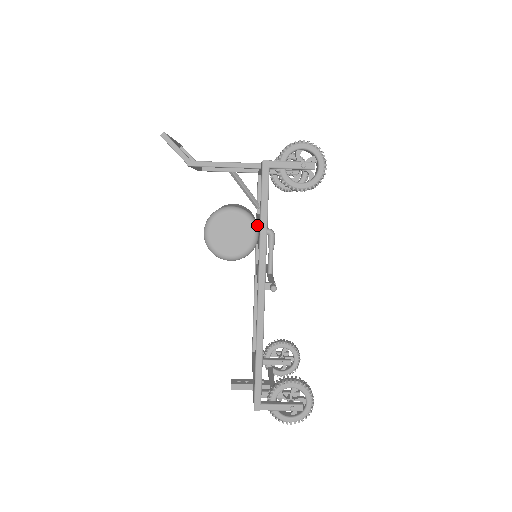
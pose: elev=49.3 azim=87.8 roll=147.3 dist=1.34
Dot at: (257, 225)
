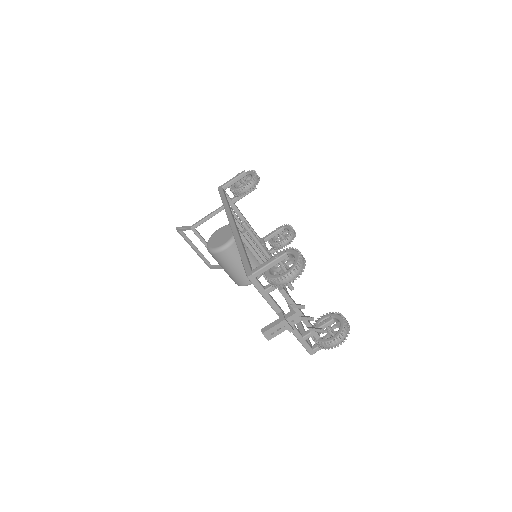
Dot at: occluded
